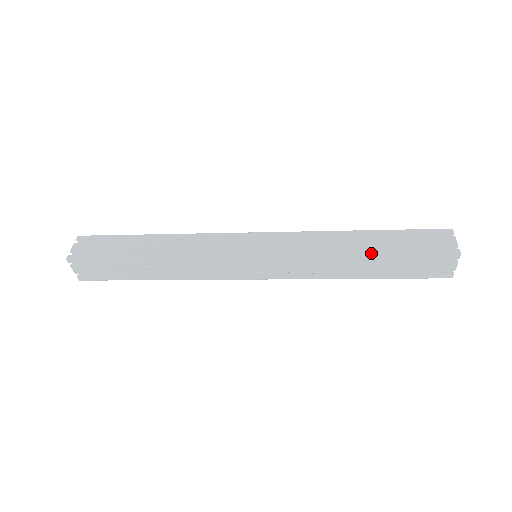
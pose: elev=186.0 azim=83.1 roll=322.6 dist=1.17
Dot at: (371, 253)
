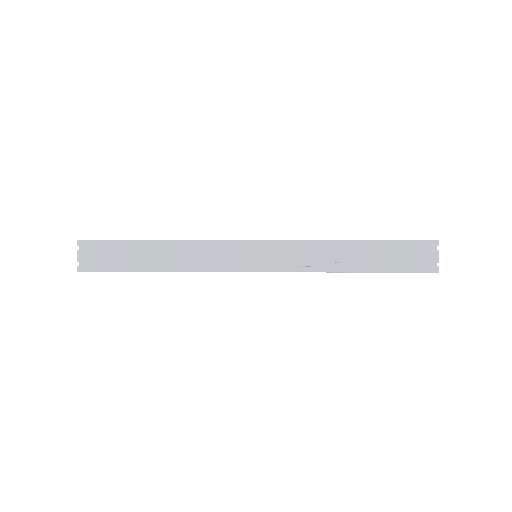
Dot at: (361, 240)
